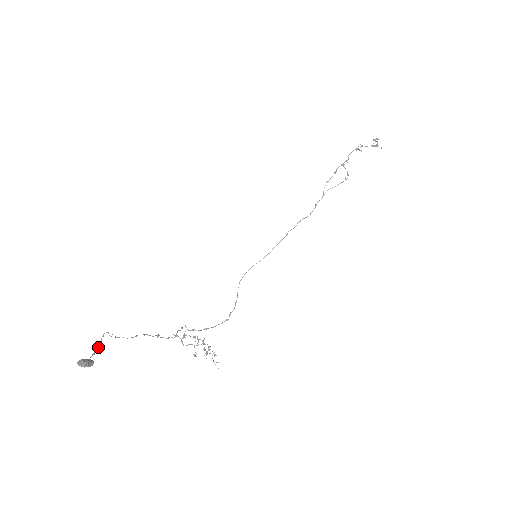
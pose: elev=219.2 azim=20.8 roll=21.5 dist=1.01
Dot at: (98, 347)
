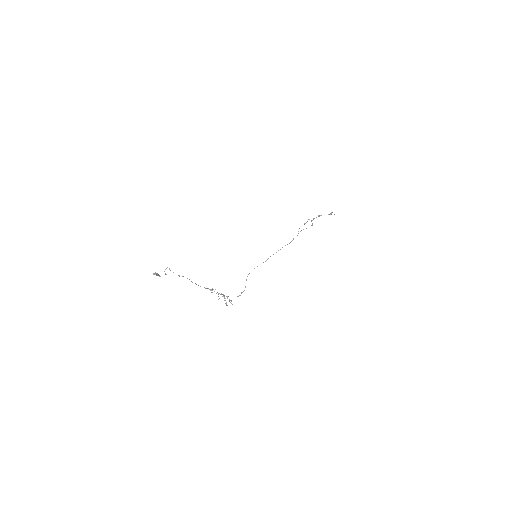
Dot at: occluded
